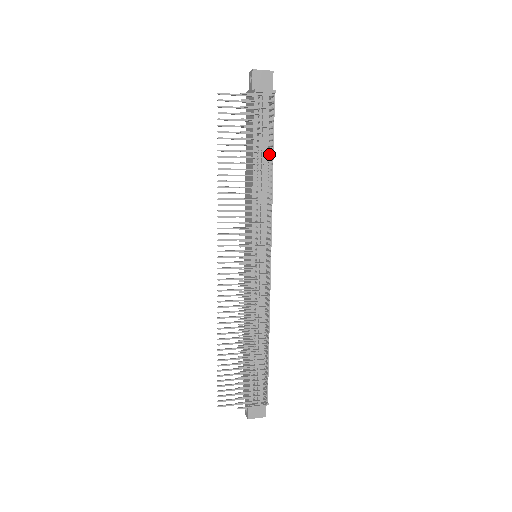
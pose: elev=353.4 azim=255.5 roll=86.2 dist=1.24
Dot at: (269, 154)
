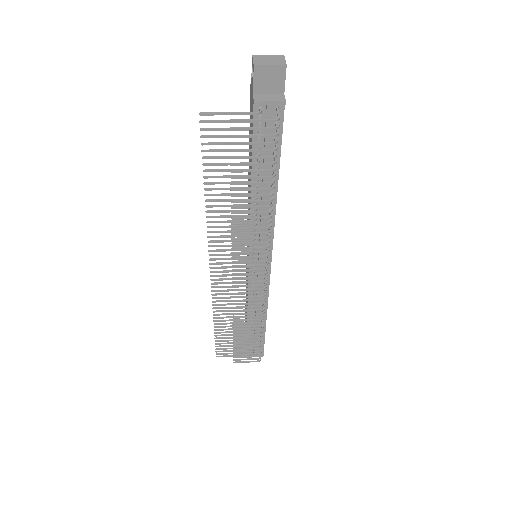
Dot at: occluded
